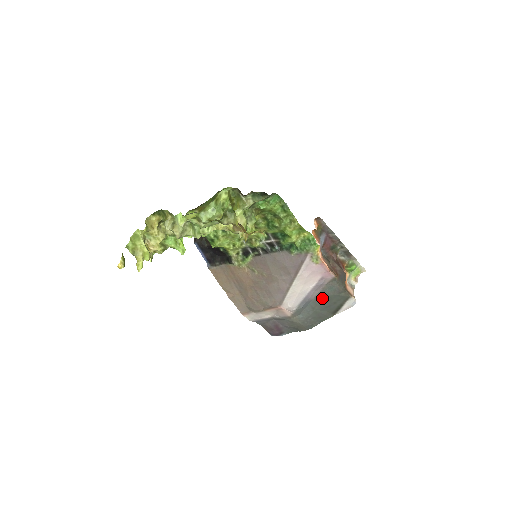
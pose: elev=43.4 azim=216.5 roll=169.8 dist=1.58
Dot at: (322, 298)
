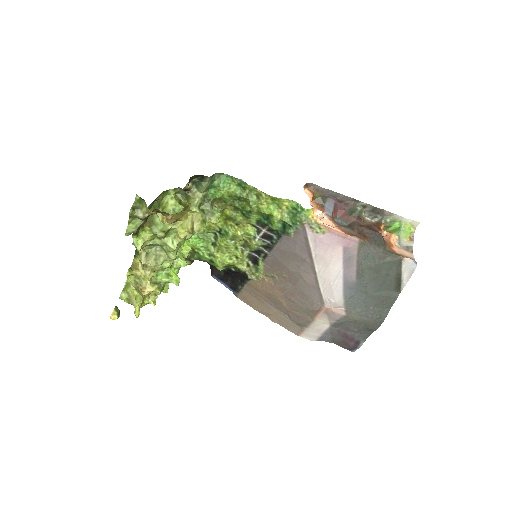
Dot at: (365, 275)
